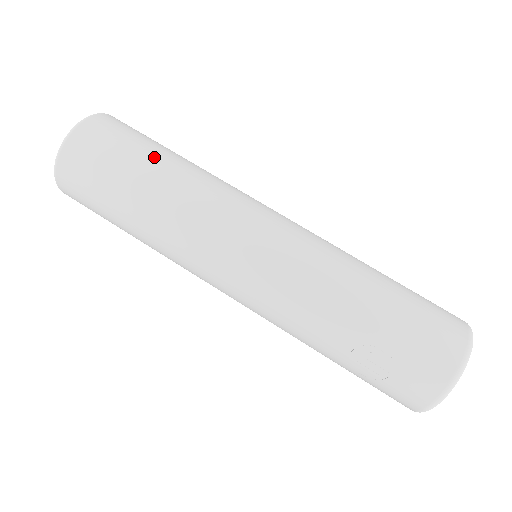
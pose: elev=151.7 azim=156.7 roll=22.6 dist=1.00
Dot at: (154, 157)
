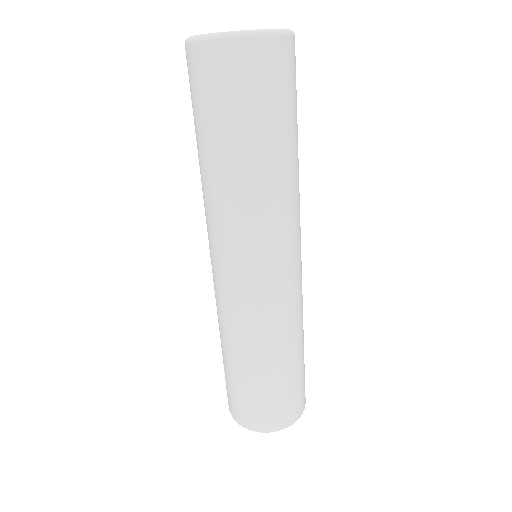
Dot at: (240, 142)
